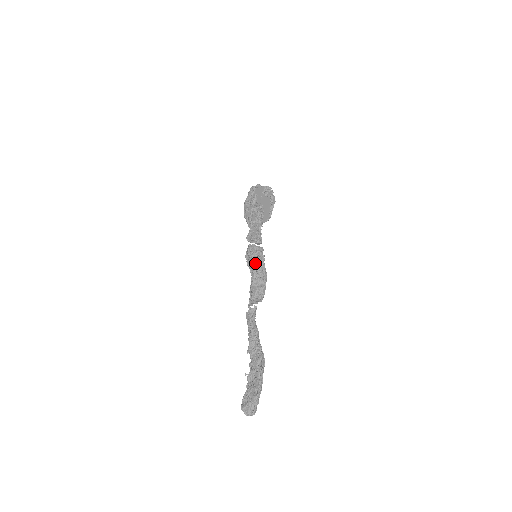
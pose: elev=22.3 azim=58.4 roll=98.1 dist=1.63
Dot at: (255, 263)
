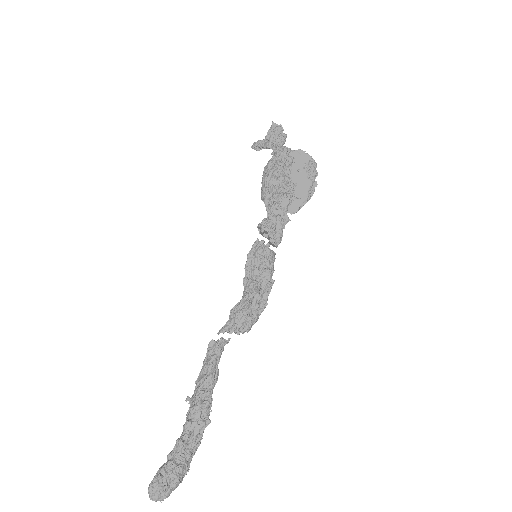
Dot at: (261, 277)
